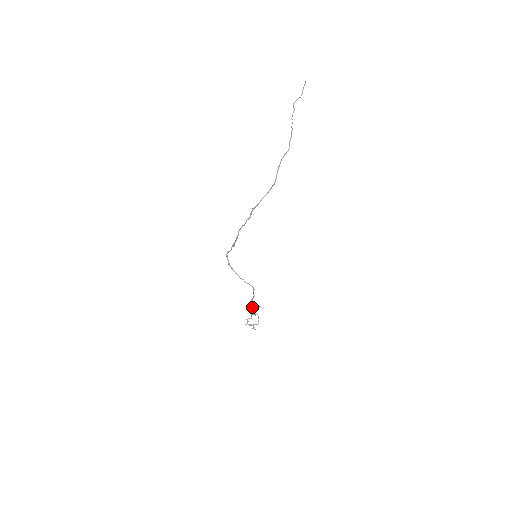
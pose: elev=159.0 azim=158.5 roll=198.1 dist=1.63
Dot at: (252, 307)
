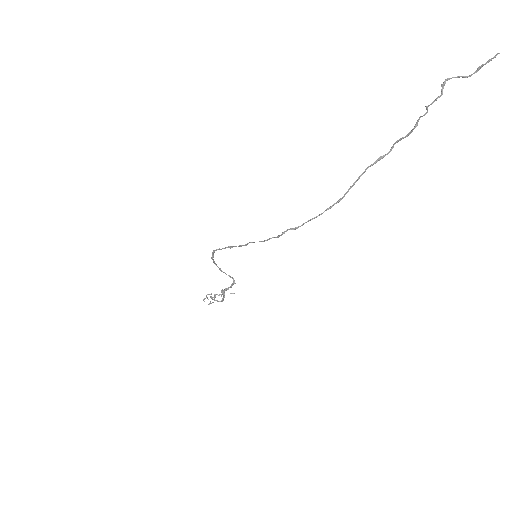
Dot at: (222, 293)
